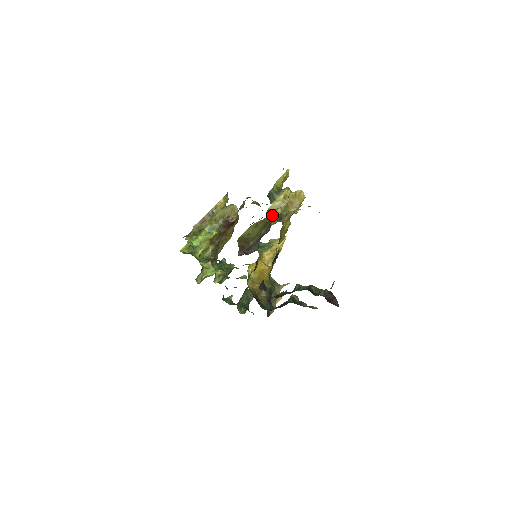
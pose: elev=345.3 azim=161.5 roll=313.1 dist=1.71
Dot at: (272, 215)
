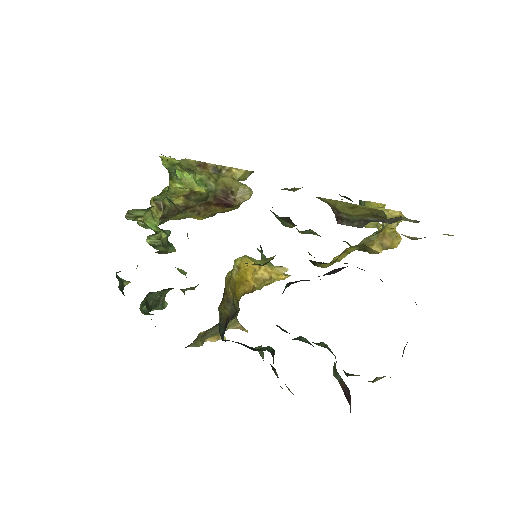
Dot at: occluded
